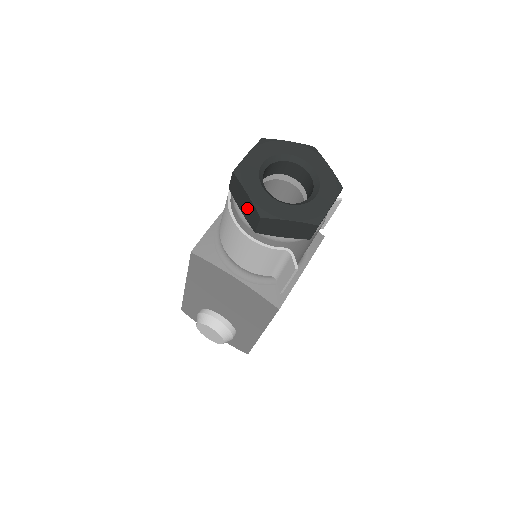
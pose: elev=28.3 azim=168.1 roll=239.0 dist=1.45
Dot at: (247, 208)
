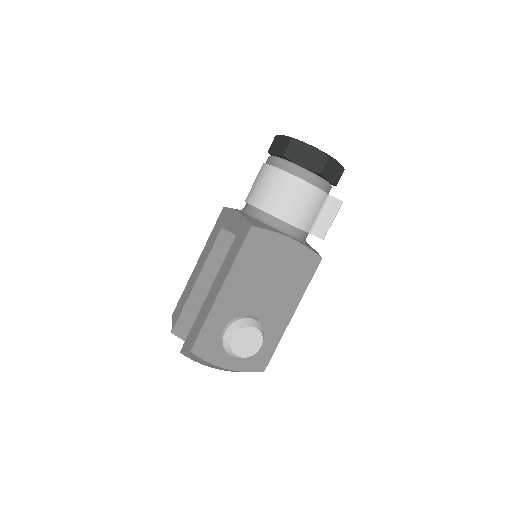
Dot at: (311, 158)
